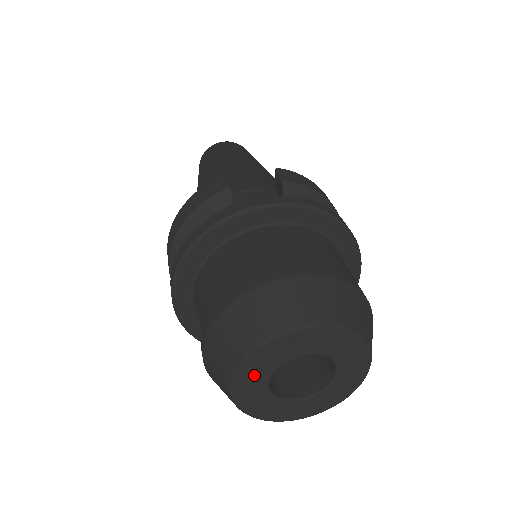
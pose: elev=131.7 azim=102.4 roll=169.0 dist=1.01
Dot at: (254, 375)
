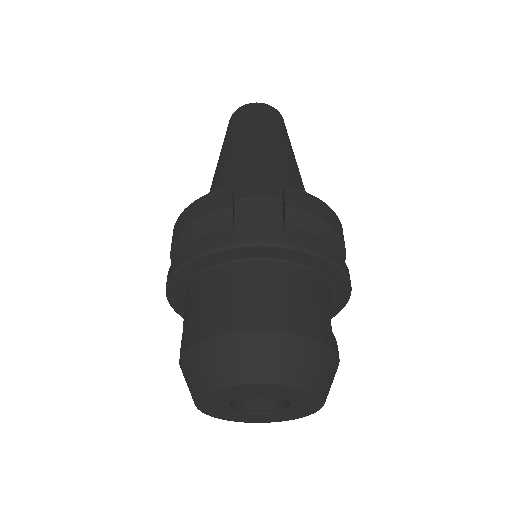
Dot at: (215, 400)
